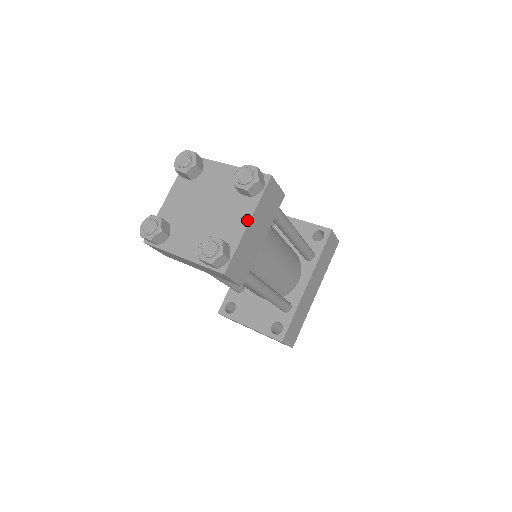
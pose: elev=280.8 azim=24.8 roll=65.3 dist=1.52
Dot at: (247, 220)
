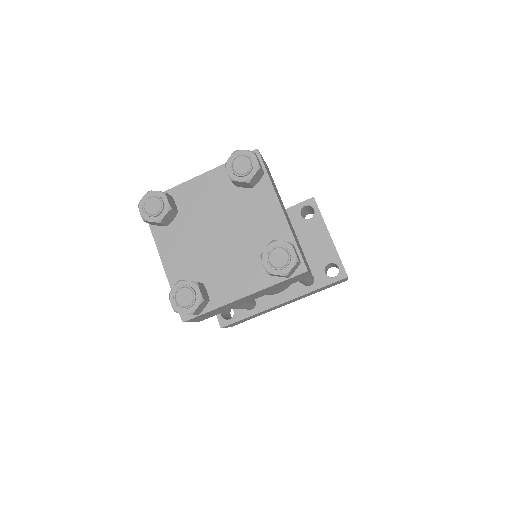
Dot at: (246, 292)
